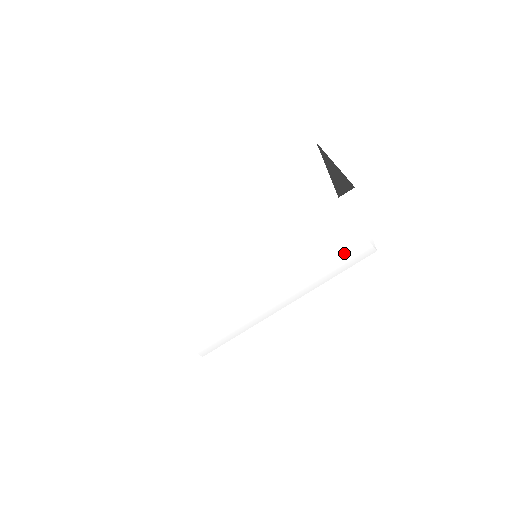
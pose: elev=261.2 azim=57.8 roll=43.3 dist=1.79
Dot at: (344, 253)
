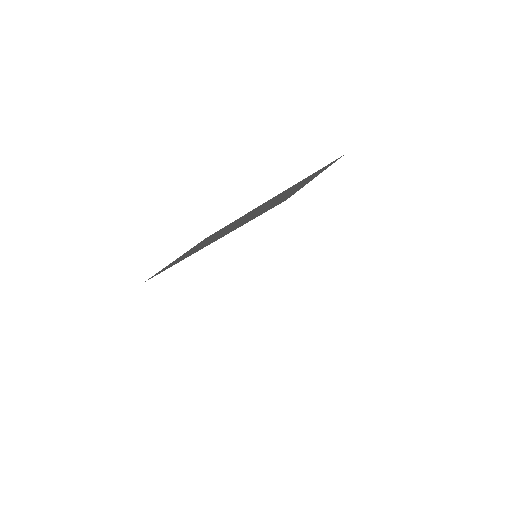
Dot at: occluded
